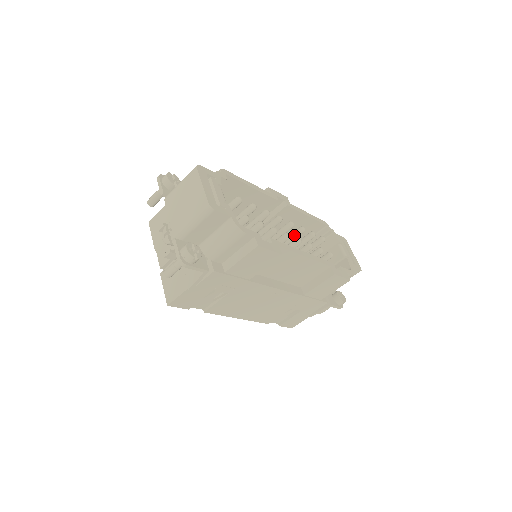
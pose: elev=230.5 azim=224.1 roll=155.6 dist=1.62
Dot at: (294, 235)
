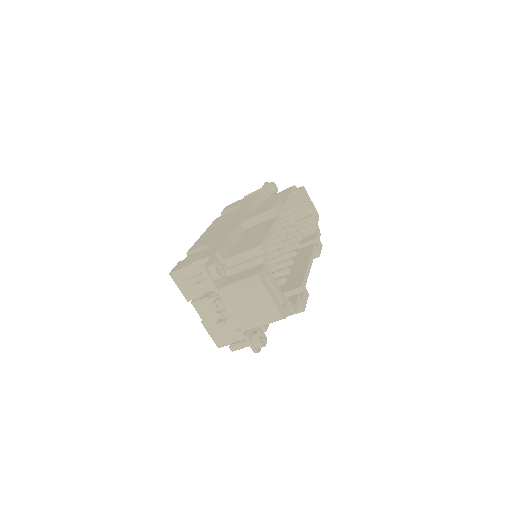
Dot at: occluded
